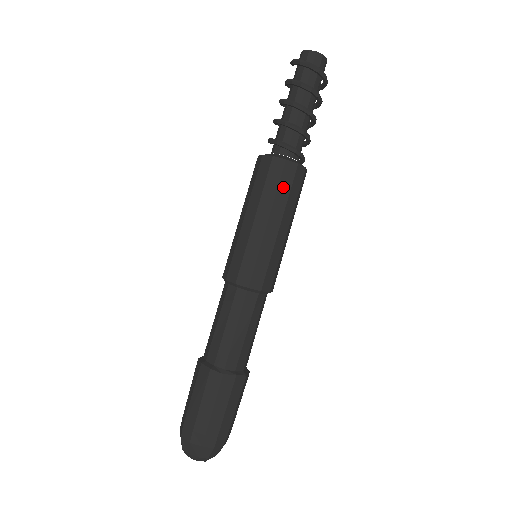
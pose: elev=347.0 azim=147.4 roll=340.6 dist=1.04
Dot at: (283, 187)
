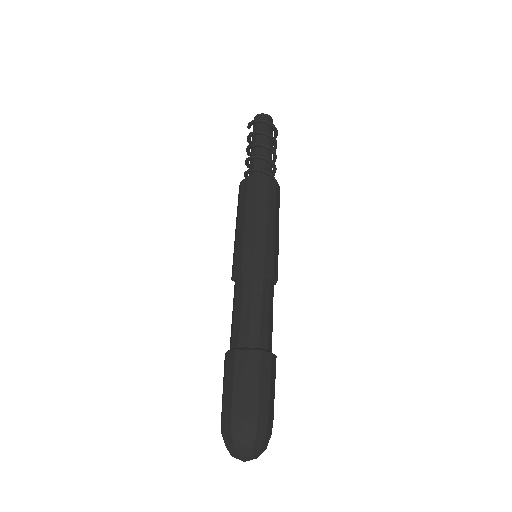
Dot at: (261, 193)
